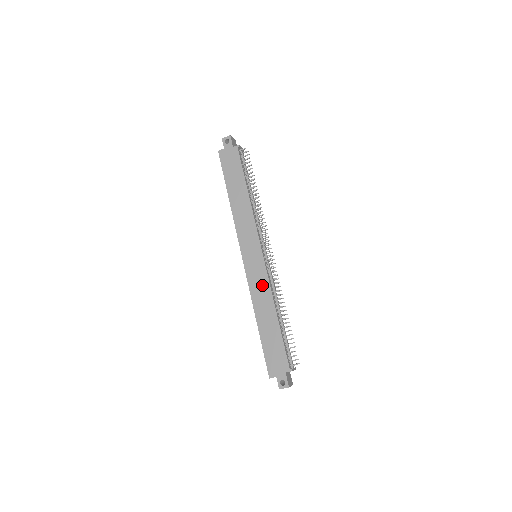
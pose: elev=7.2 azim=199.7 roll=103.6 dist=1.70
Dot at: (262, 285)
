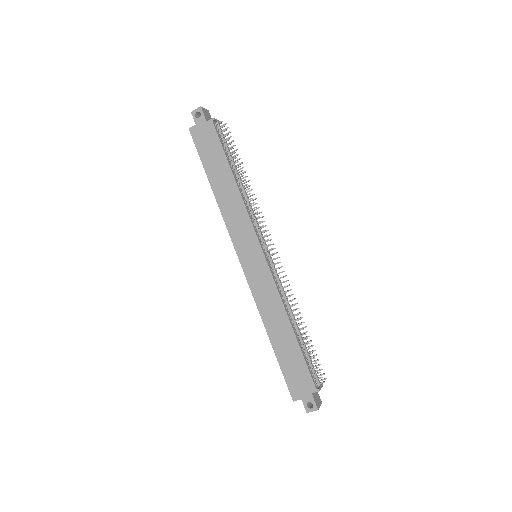
Dot at: (269, 292)
